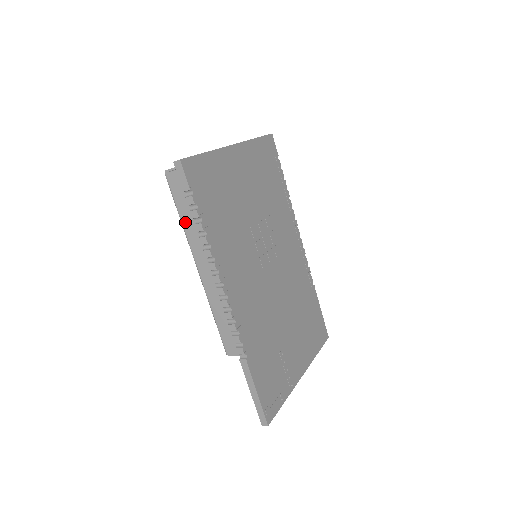
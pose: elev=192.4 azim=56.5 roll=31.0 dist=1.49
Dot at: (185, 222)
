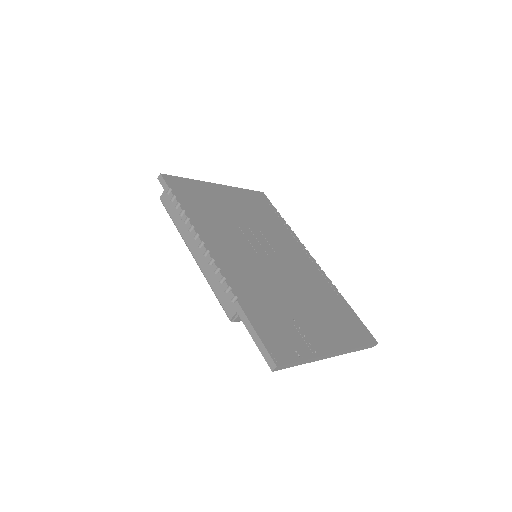
Dot at: (176, 222)
